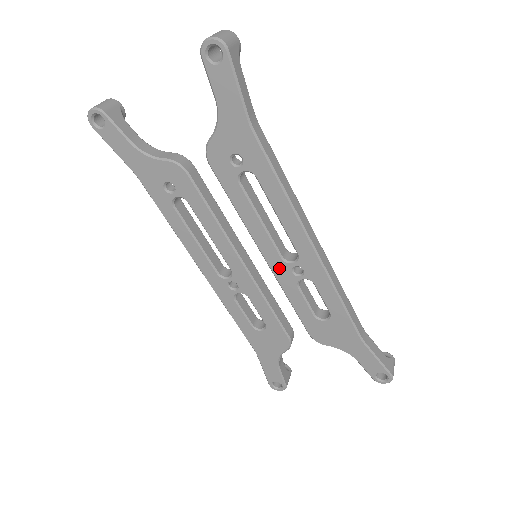
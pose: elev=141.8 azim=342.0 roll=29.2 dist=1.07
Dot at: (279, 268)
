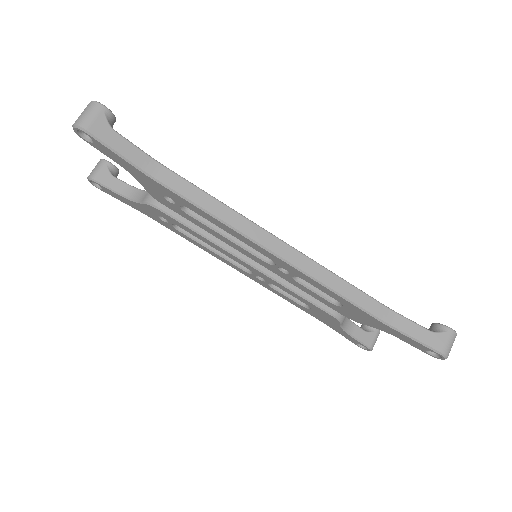
Dot at: (271, 268)
